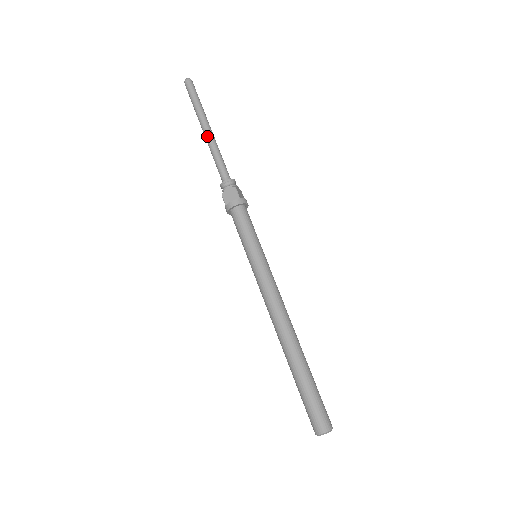
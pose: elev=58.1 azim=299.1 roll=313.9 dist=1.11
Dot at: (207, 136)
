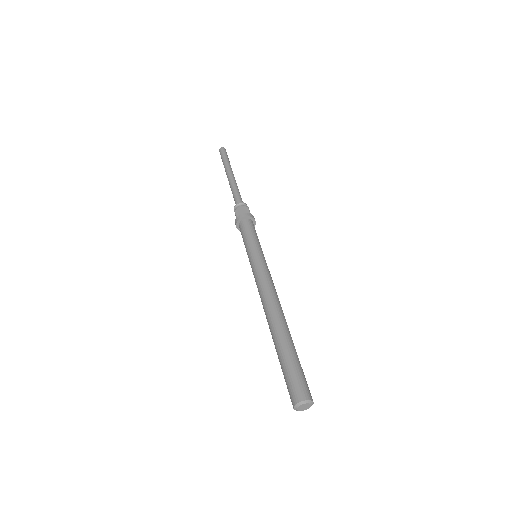
Dot at: (230, 178)
